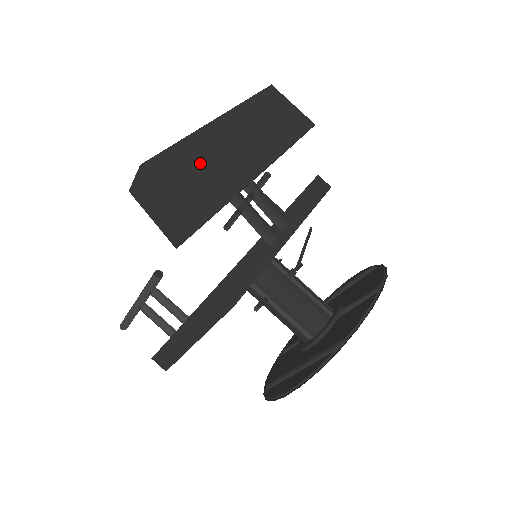
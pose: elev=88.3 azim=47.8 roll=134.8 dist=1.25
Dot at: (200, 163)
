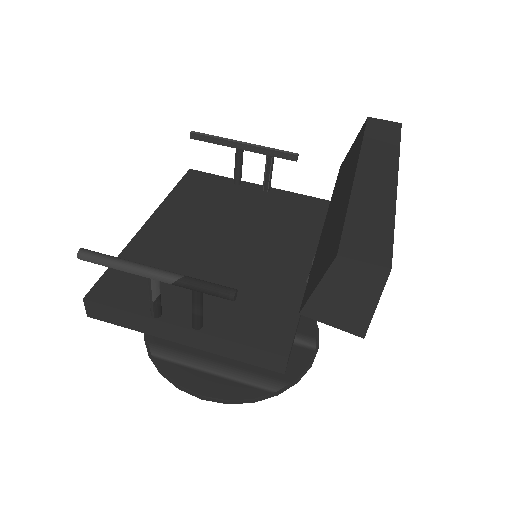
Dot at: occluded
